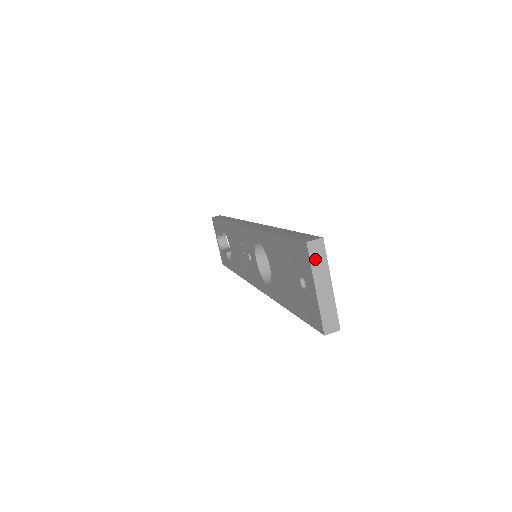
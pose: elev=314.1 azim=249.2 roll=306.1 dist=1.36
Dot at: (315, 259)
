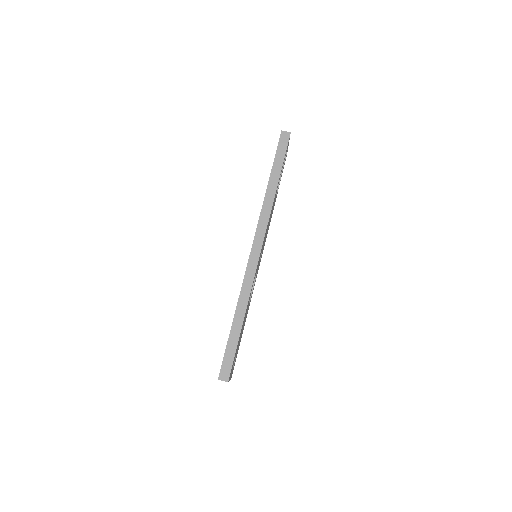
Dot at: occluded
